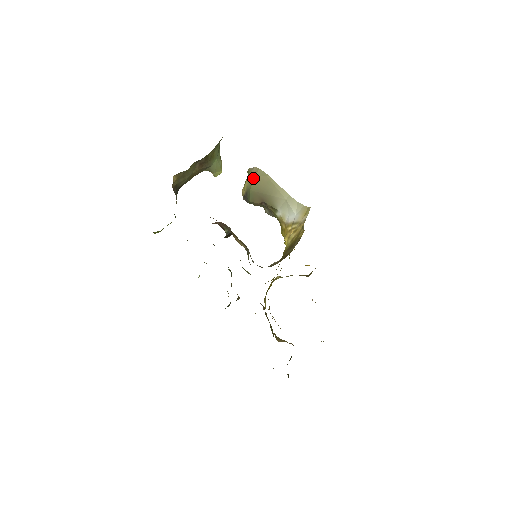
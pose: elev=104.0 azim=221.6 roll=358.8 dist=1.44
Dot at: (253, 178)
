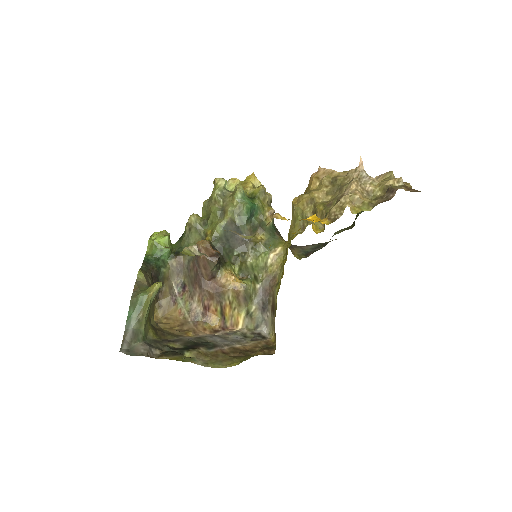
Dot at: occluded
